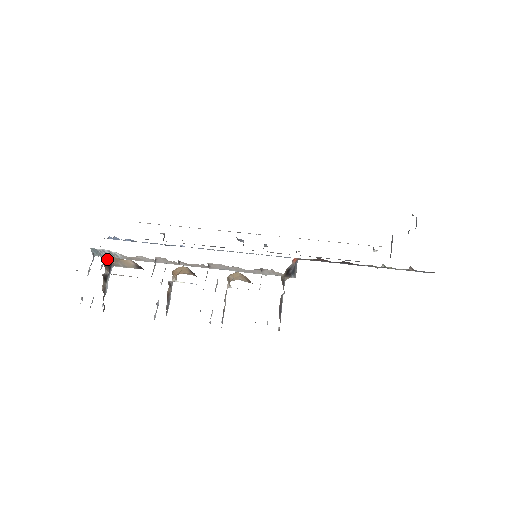
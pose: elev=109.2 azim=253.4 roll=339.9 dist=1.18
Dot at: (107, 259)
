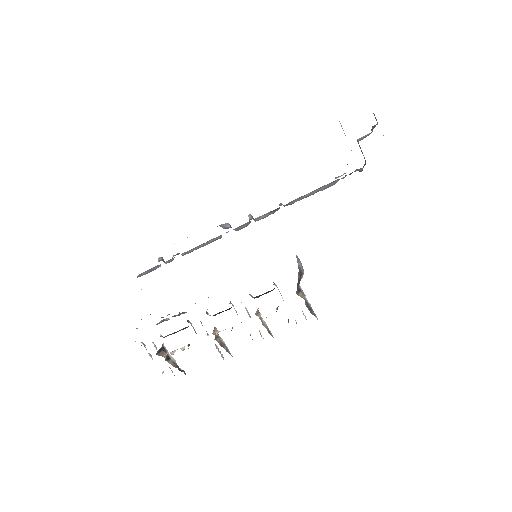
Dot at: (158, 350)
